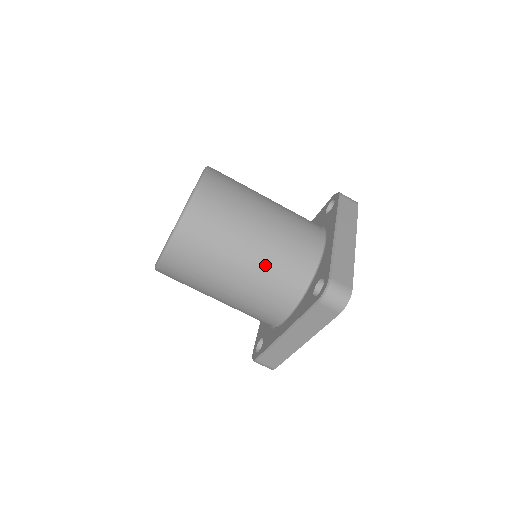
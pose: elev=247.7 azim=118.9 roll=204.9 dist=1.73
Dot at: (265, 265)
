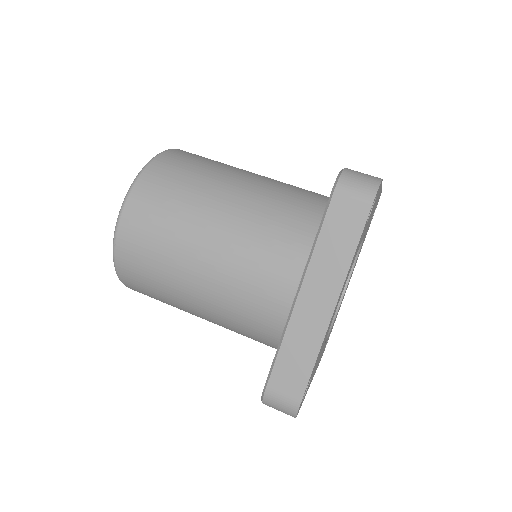
Dot at: (256, 205)
